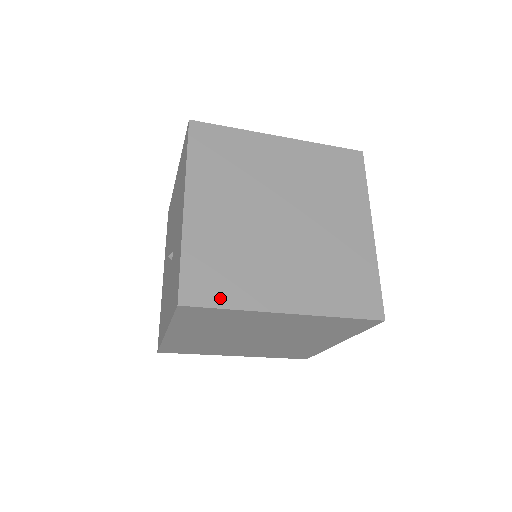
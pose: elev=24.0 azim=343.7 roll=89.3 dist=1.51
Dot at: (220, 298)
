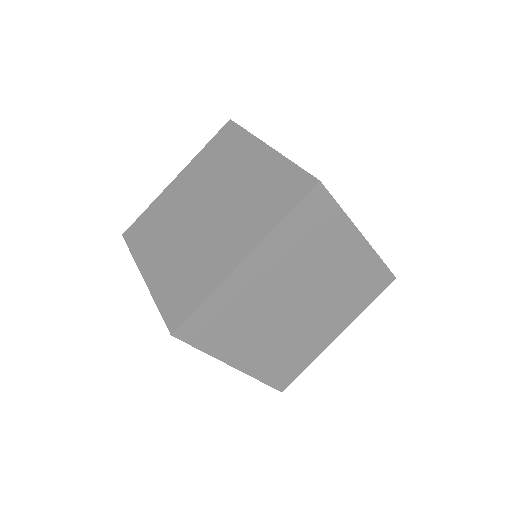
Dot at: (298, 370)
